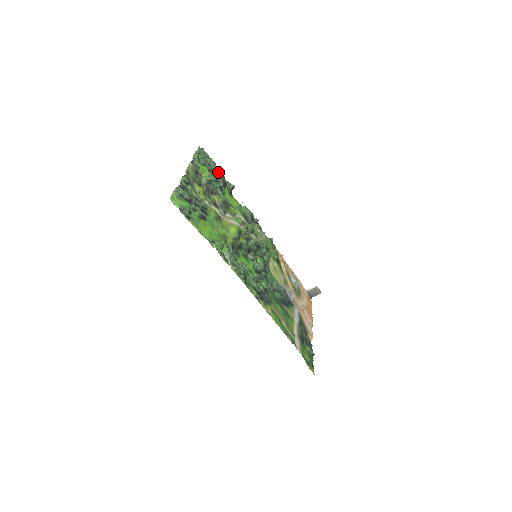
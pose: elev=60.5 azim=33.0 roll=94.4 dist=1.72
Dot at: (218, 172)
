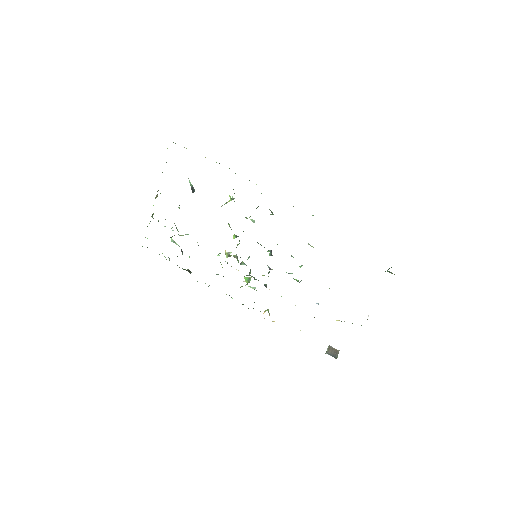
Dot at: occluded
